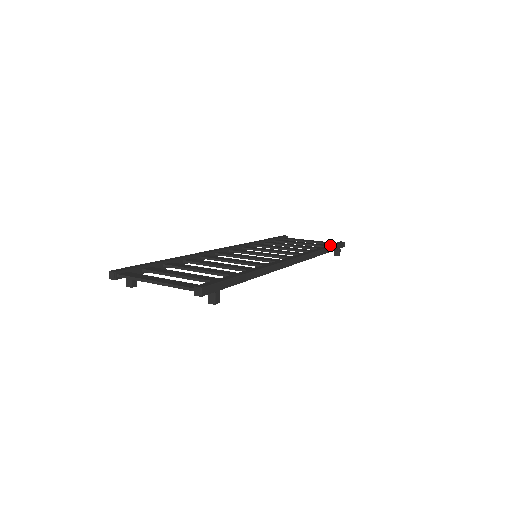
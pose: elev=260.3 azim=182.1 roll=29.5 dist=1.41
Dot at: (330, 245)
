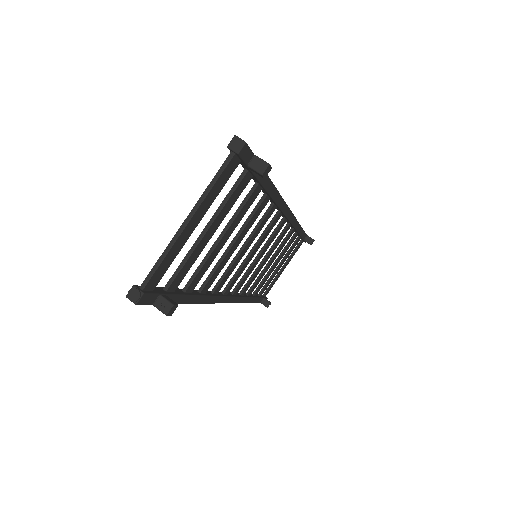
Dot at: occluded
